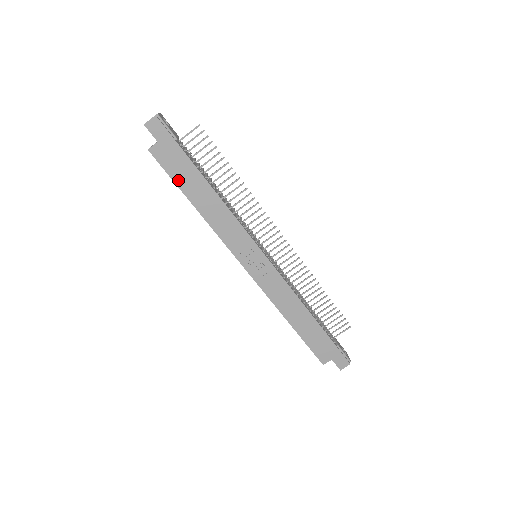
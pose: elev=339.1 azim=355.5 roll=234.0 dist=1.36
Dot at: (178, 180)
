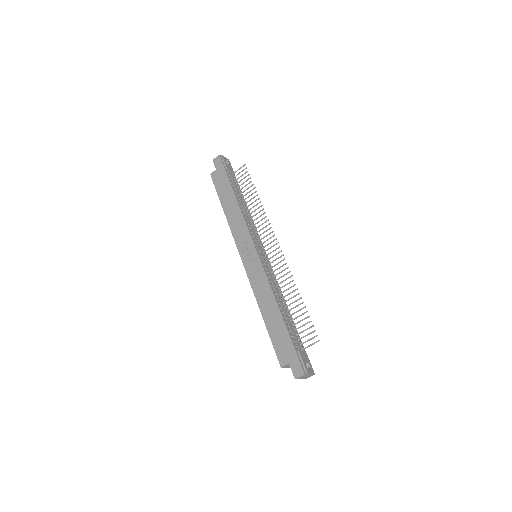
Dot at: (220, 193)
